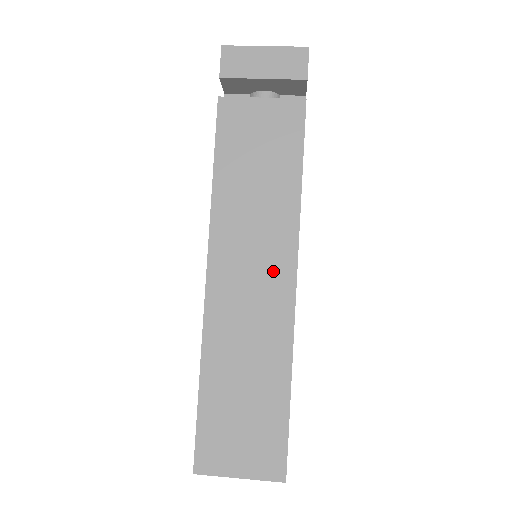
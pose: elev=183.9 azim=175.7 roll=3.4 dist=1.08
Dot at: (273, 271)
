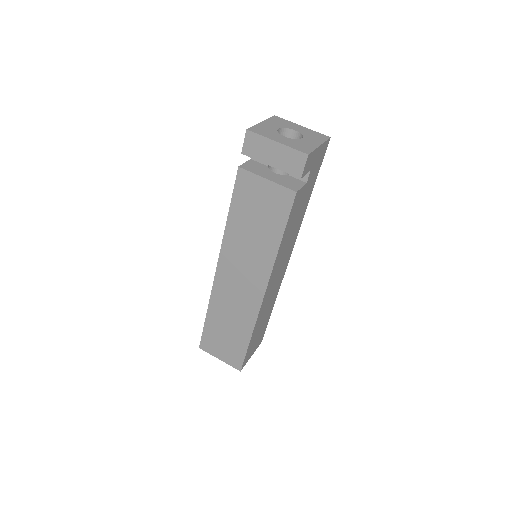
Dot at: (253, 283)
